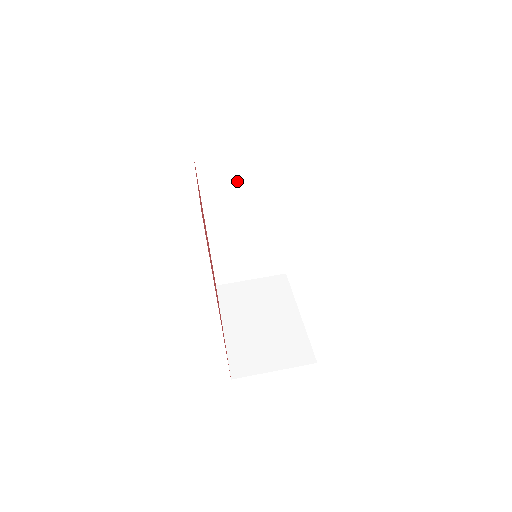
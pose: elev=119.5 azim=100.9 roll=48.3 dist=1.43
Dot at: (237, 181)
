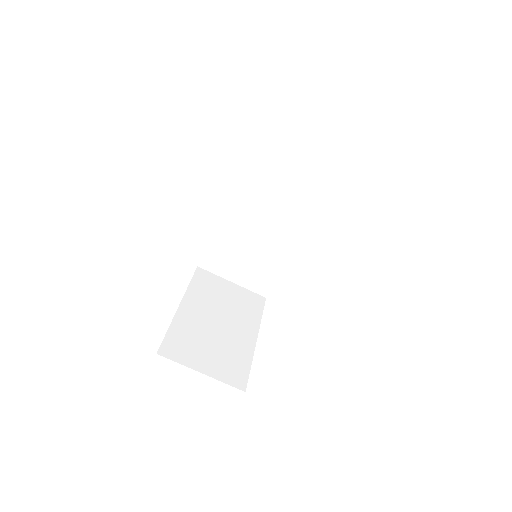
Dot at: (282, 182)
